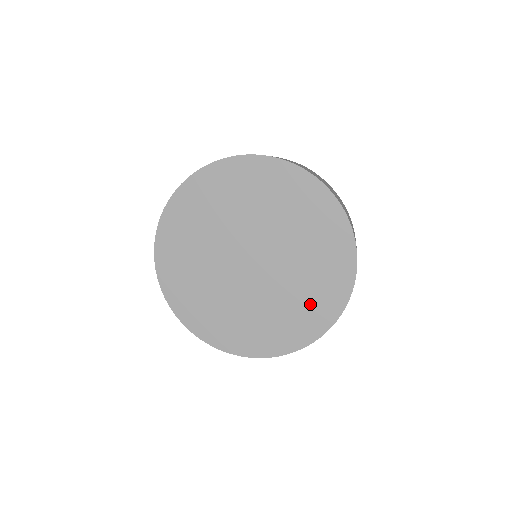
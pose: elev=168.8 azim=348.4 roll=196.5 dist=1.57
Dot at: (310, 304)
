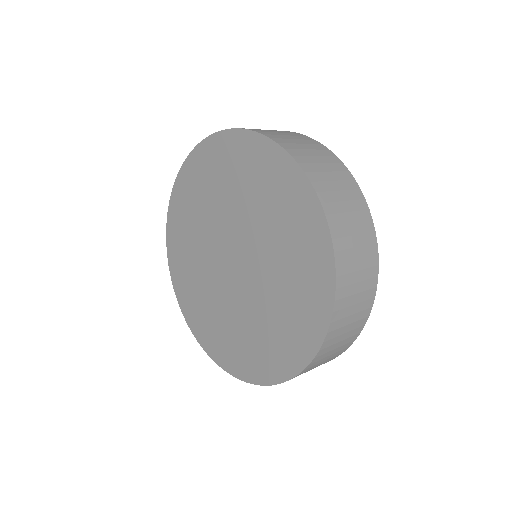
Dot at: (279, 336)
